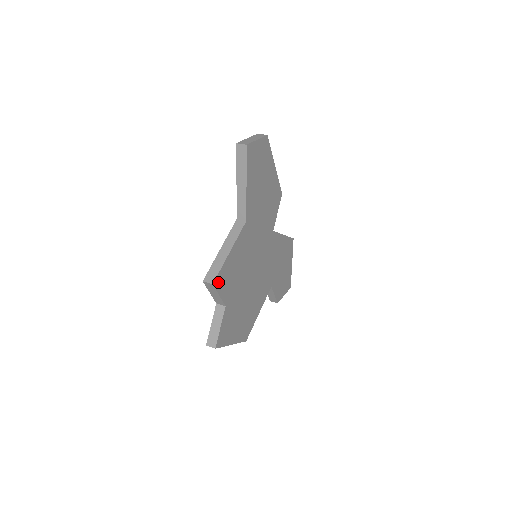
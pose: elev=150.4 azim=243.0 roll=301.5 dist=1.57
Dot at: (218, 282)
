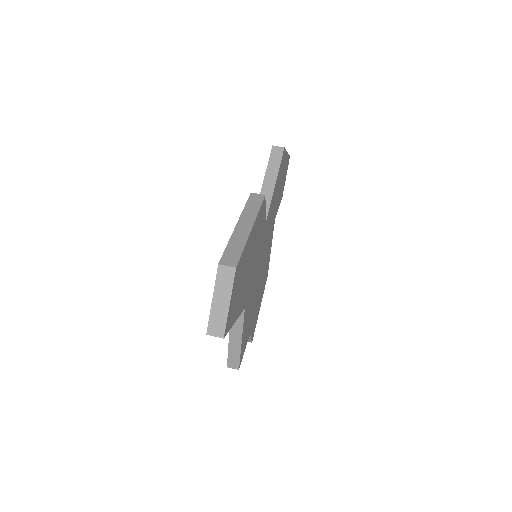
Dot at: (241, 358)
